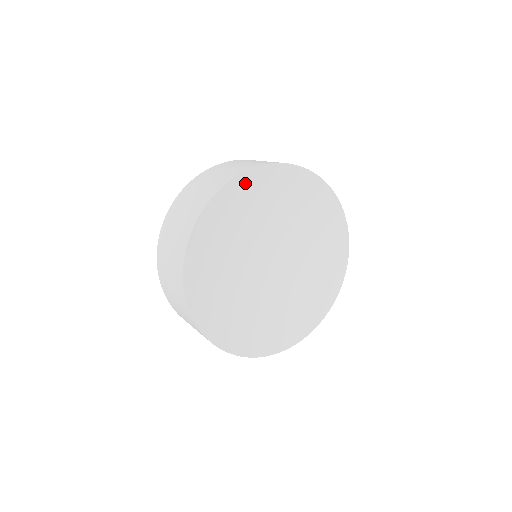
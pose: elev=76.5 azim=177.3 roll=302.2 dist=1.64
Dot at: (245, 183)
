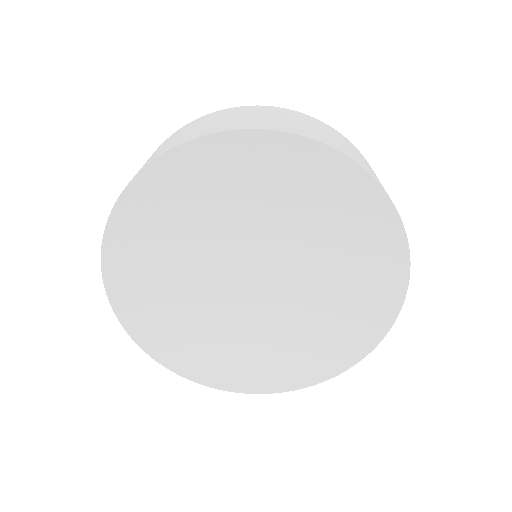
Dot at: (187, 161)
